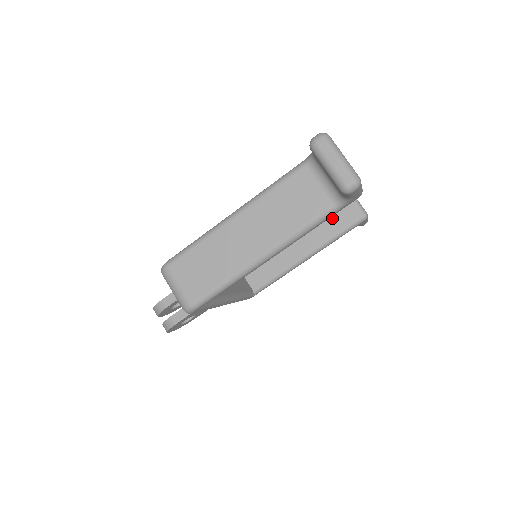
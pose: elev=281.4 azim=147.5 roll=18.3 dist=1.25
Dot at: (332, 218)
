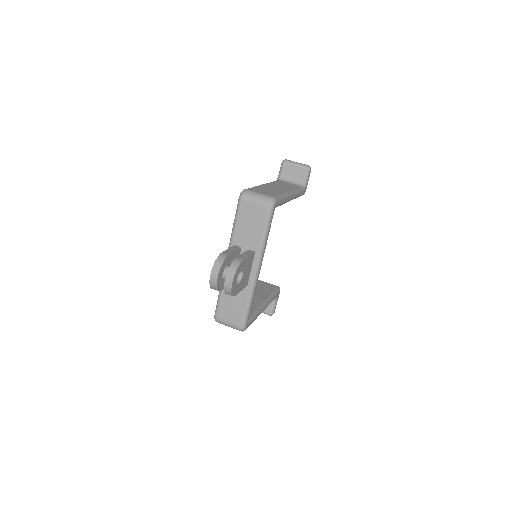
Dot at: (263, 288)
